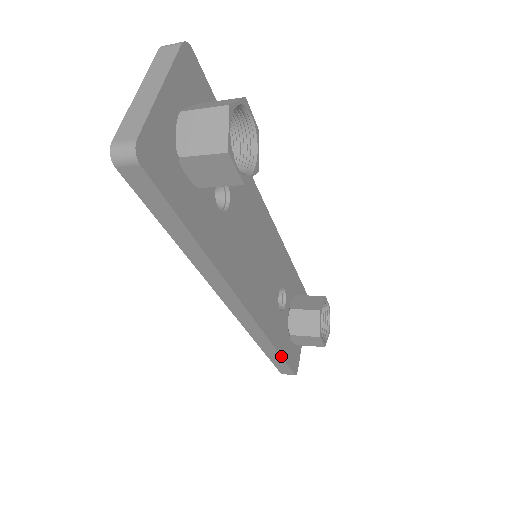
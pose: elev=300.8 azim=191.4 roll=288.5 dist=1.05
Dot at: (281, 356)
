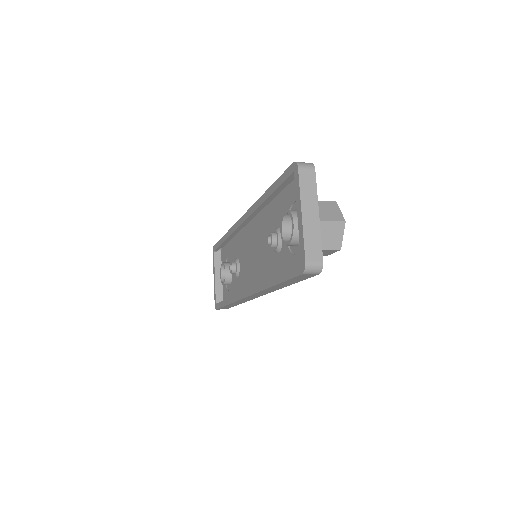
Dot at: (235, 305)
